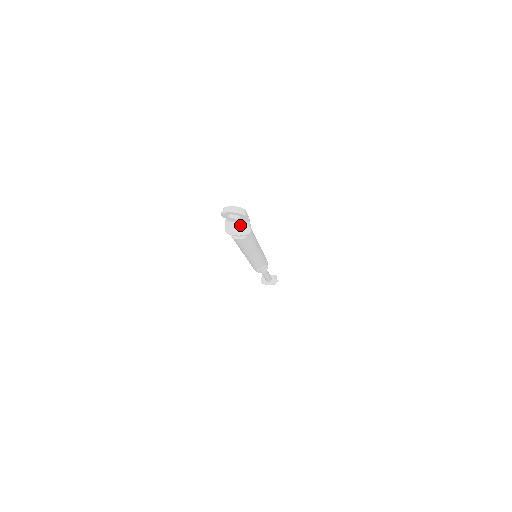
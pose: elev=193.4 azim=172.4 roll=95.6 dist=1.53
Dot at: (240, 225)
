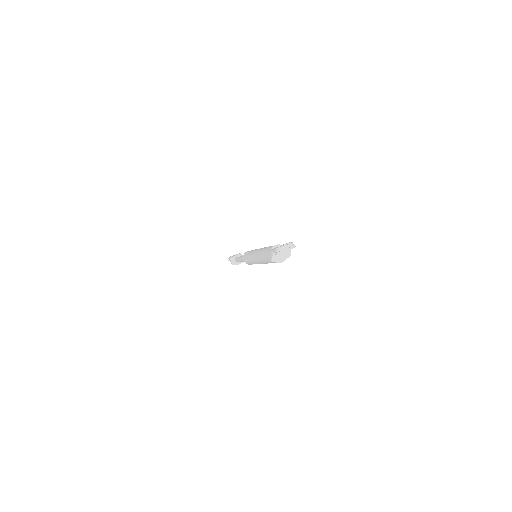
Dot at: occluded
